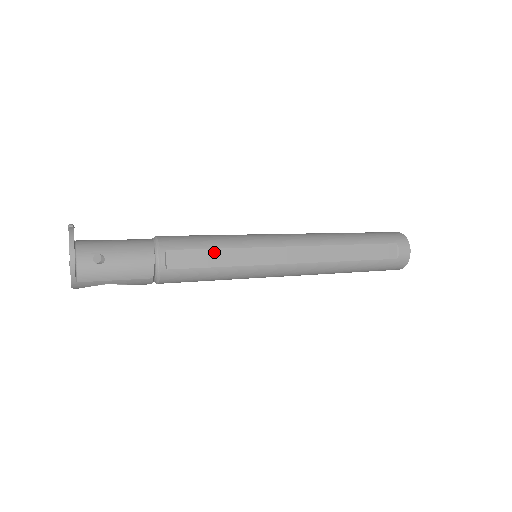
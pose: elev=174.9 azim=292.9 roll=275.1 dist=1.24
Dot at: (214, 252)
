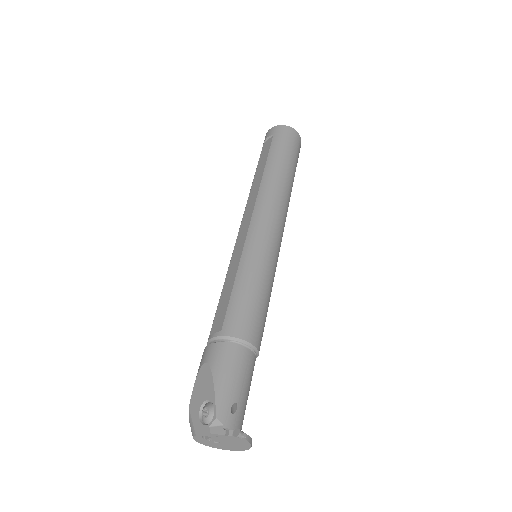
Dot at: occluded
